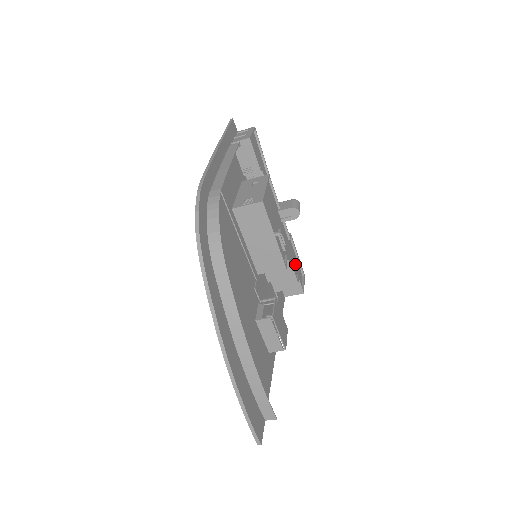
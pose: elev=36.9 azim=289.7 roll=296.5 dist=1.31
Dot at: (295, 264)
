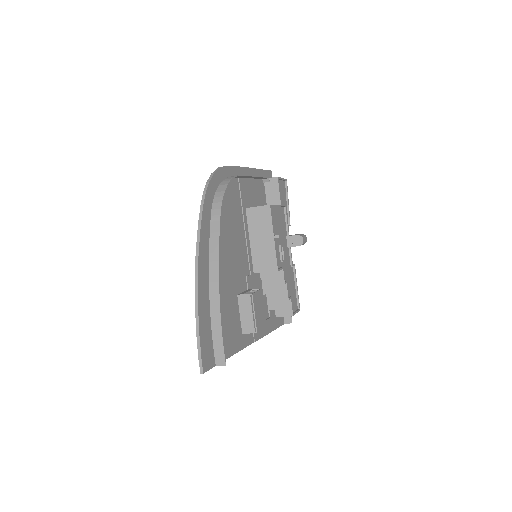
Dot at: (292, 290)
